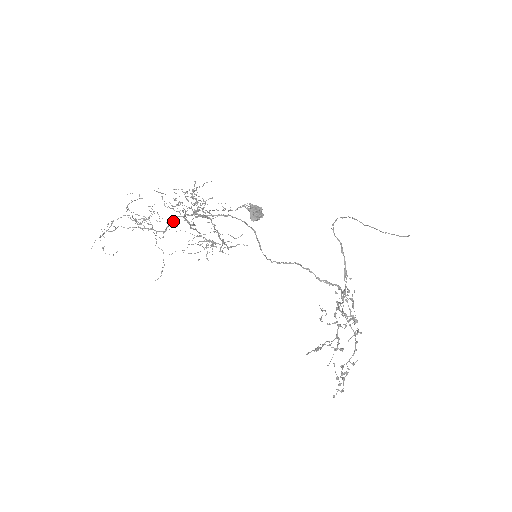
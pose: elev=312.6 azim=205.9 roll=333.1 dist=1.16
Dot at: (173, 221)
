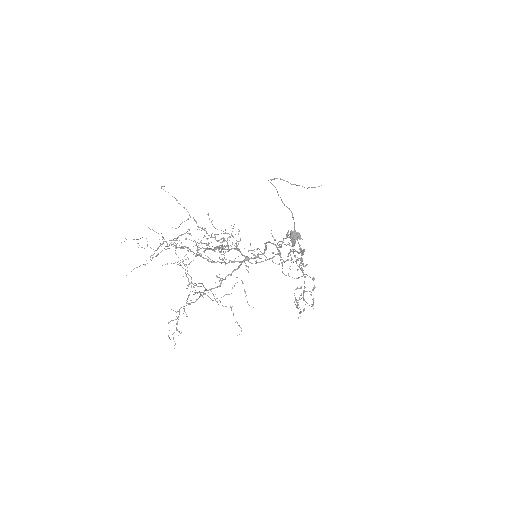
Dot at: occluded
